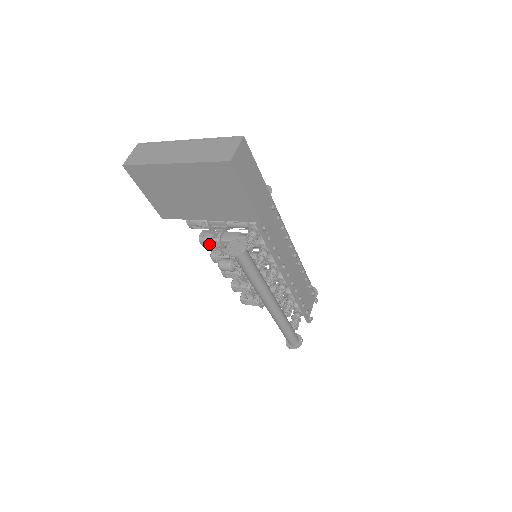
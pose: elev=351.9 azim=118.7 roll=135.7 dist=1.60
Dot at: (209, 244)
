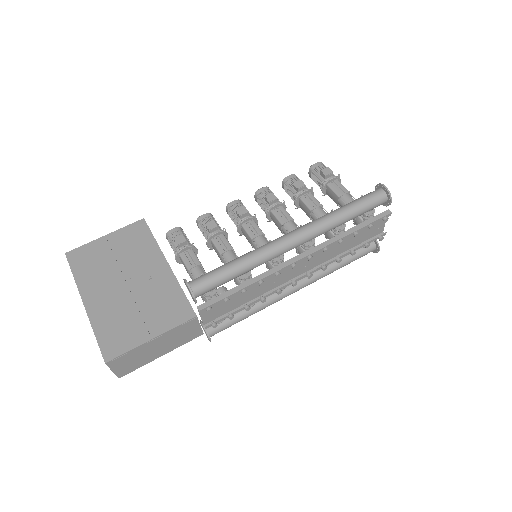
Dot at: occluded
